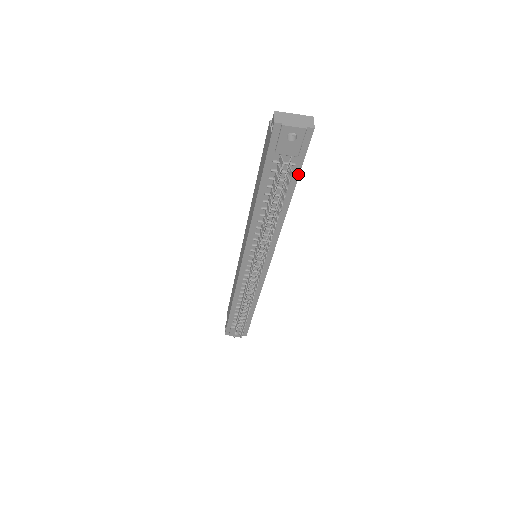
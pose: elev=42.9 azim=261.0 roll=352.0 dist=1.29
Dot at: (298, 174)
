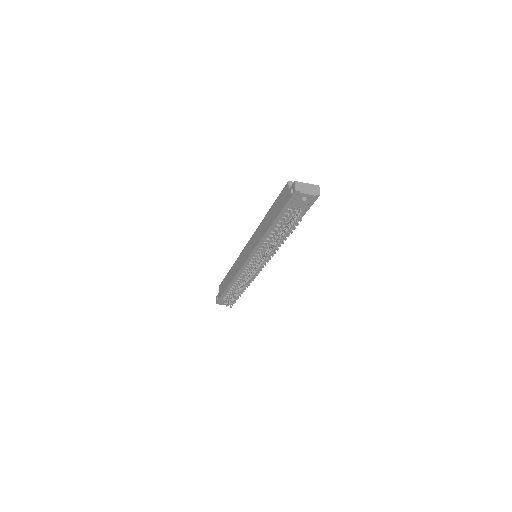
Dot at: (302, 216)
